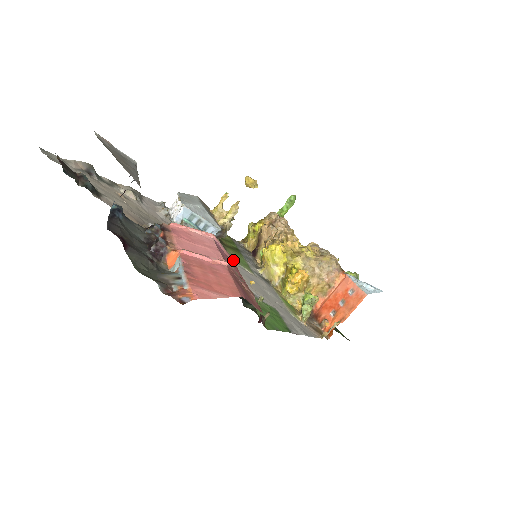
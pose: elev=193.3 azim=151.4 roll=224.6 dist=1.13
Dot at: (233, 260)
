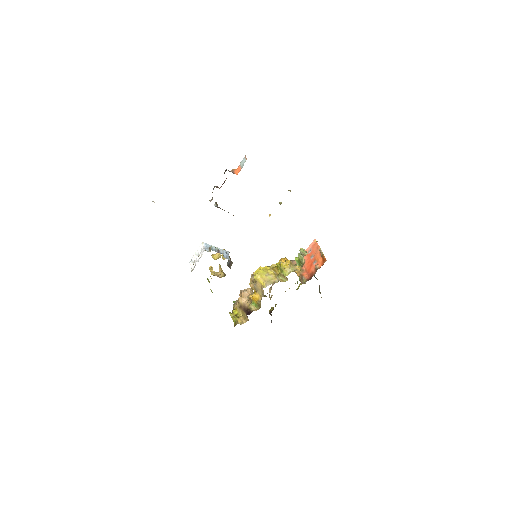
Dot at: occluded
